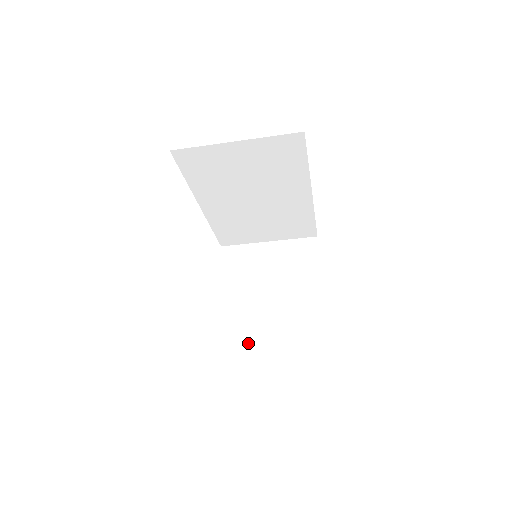
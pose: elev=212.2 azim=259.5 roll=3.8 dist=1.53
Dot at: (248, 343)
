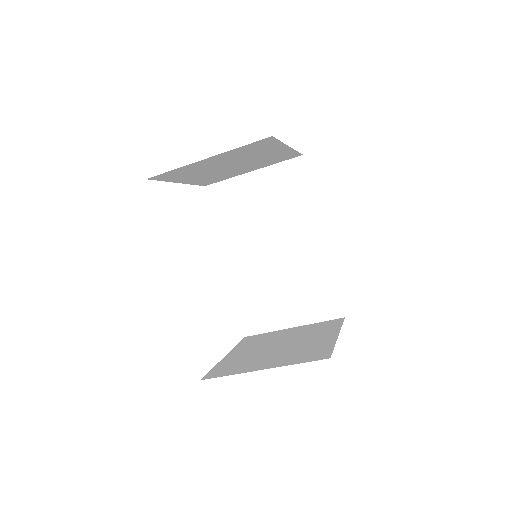
Dot at: (235, 372)
